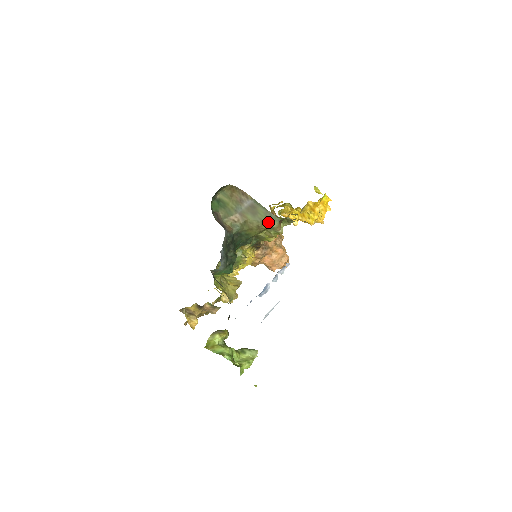
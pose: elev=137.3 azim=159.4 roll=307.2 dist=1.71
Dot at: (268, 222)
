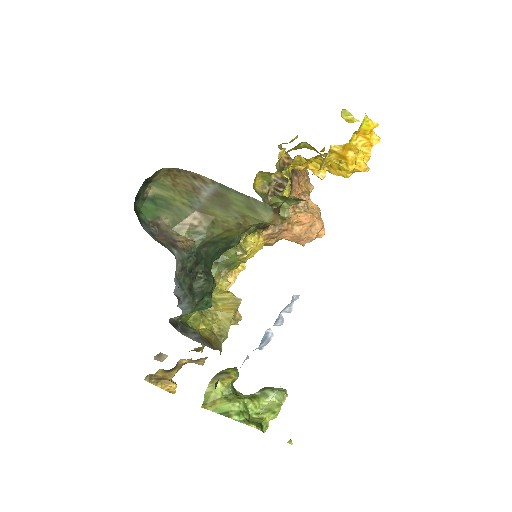
Dot at: (253, 215)
